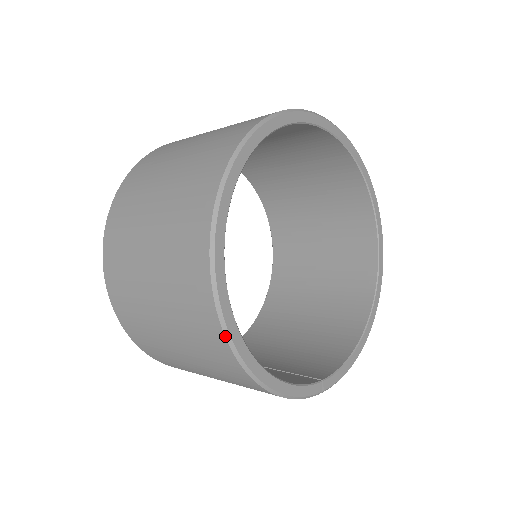
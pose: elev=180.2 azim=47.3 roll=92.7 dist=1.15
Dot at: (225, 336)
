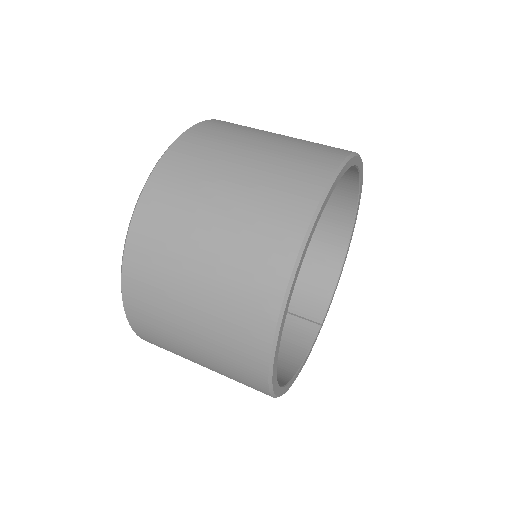
Dot at: occluded
